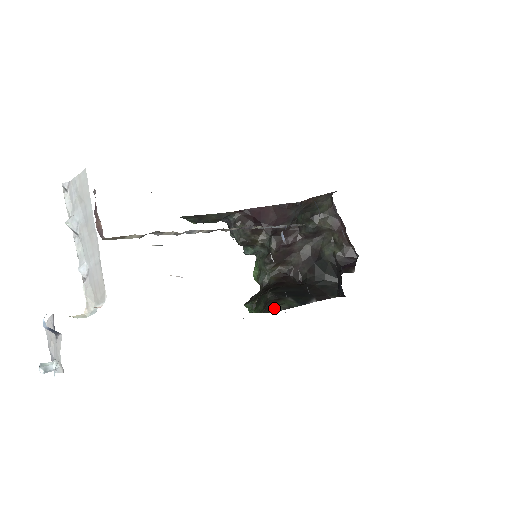
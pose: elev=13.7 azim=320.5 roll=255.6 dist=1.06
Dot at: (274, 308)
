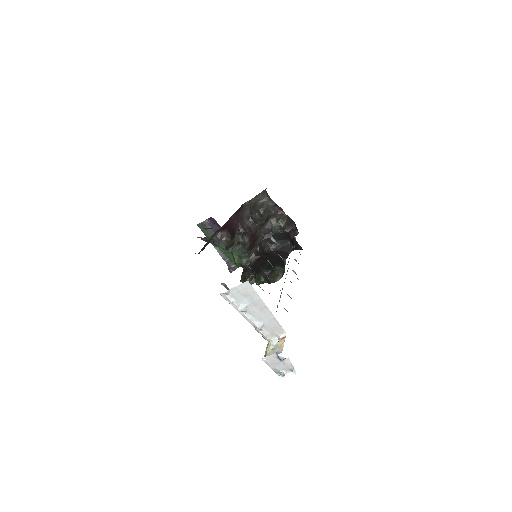
Dot at: (277, 278)
